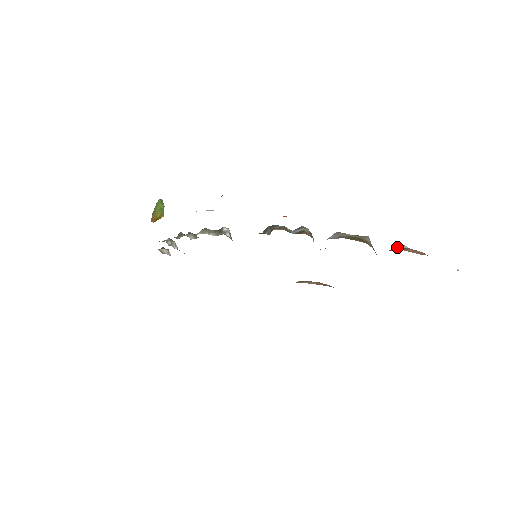
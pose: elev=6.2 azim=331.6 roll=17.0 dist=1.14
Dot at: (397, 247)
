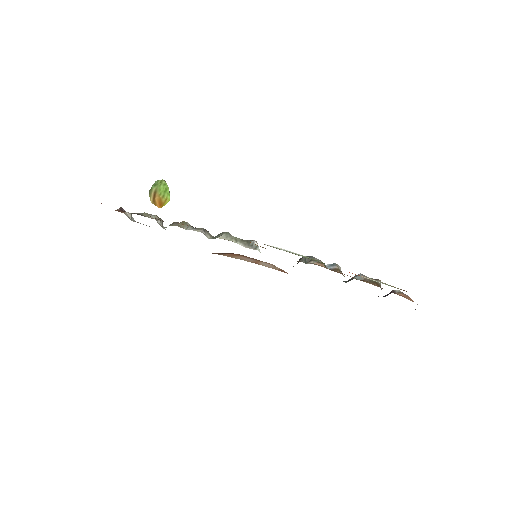
Dot at: (395, 290)
